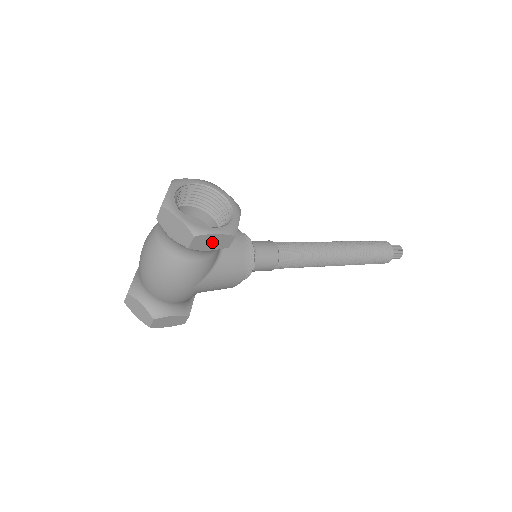
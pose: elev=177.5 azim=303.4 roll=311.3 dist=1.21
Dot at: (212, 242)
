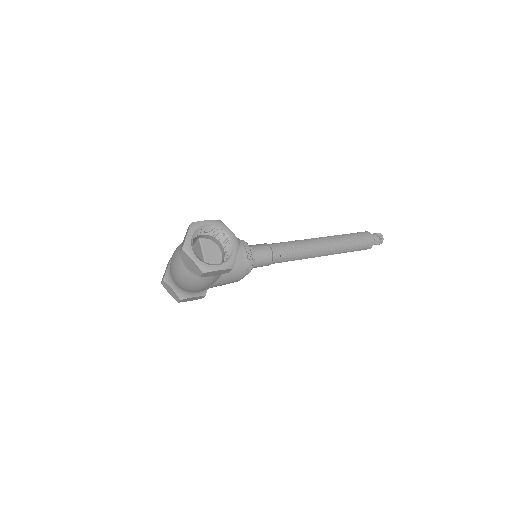
Dot at: (216, 273)
